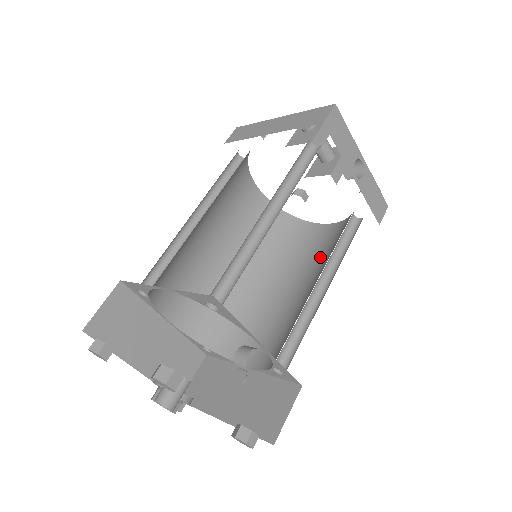
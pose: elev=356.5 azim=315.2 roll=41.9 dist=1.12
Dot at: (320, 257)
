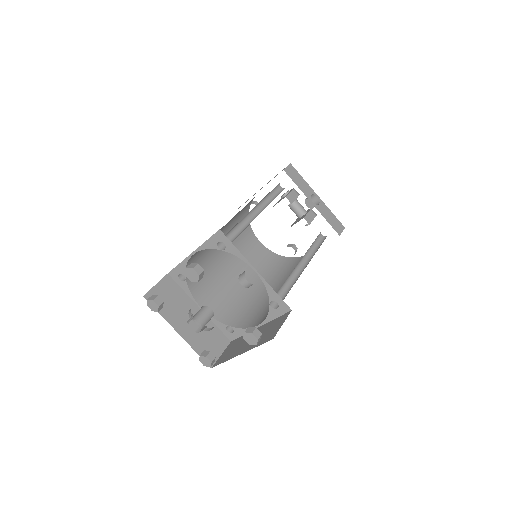
Dot at: occluded
